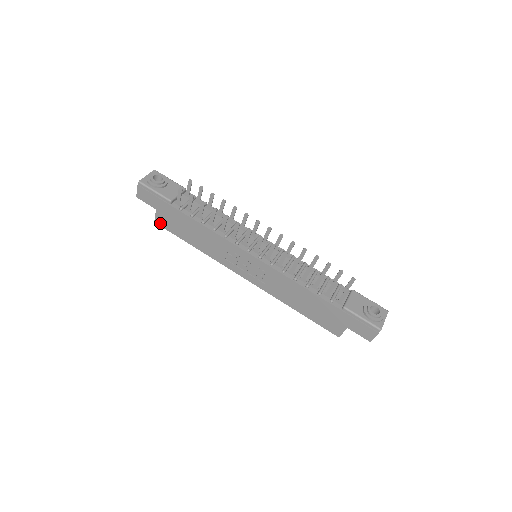
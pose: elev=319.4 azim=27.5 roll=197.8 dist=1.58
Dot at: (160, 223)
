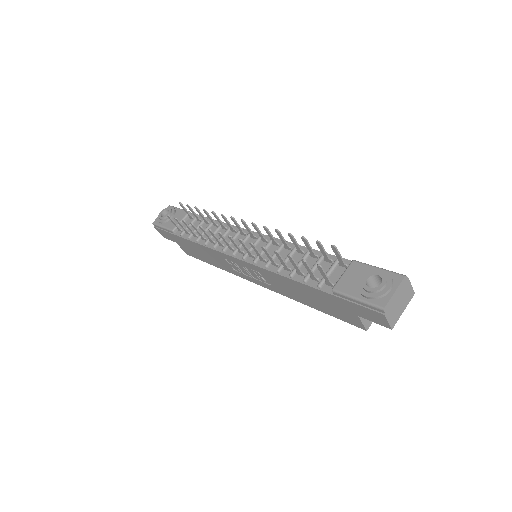
Dot at: (188, 253)
